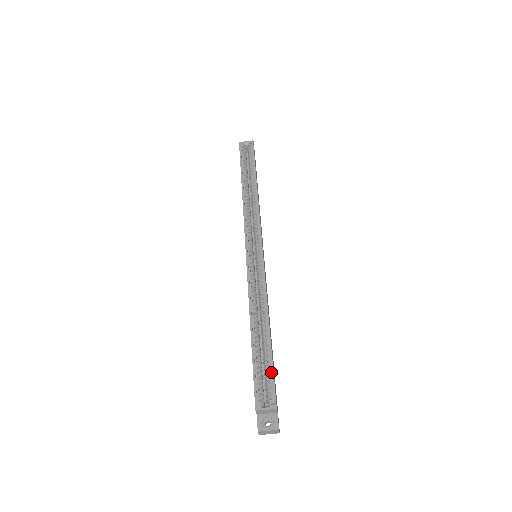
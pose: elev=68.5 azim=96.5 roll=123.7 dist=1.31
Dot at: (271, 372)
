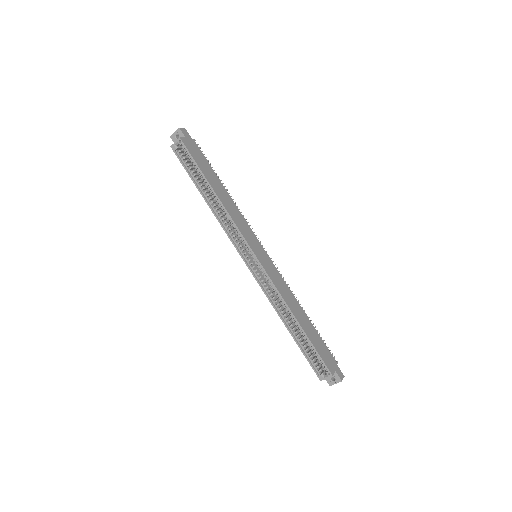
Dot at: (316, 354)
